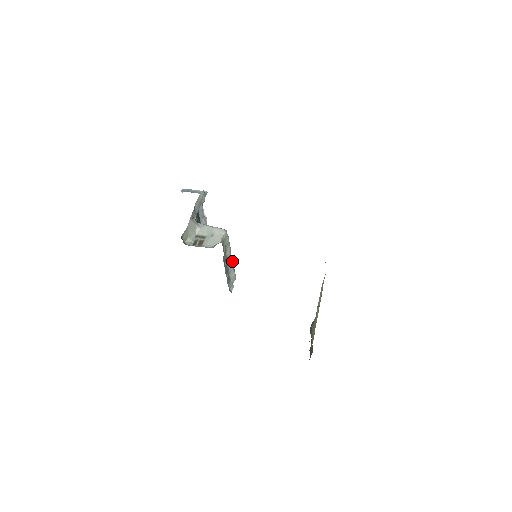
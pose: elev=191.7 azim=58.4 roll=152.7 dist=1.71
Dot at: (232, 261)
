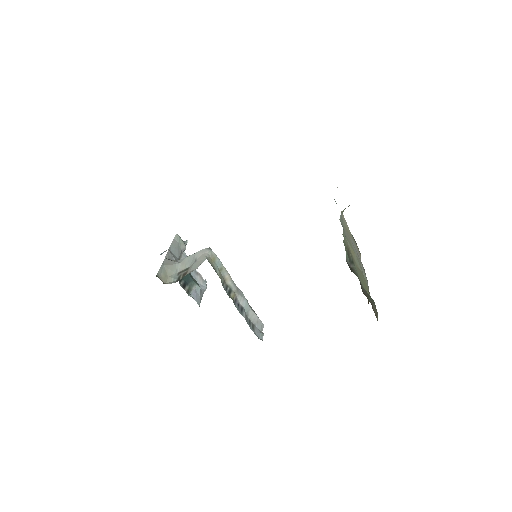
Dot at: (243, 296)
